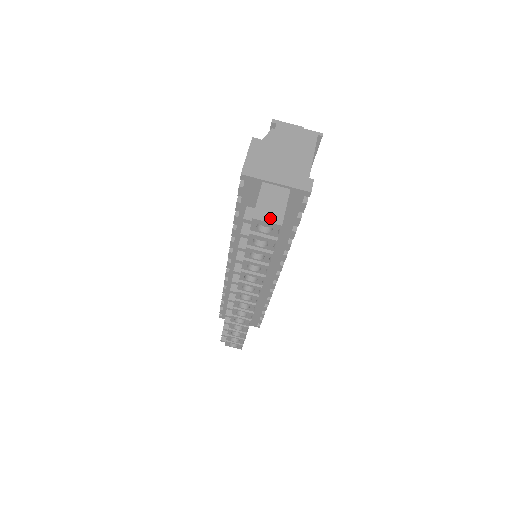
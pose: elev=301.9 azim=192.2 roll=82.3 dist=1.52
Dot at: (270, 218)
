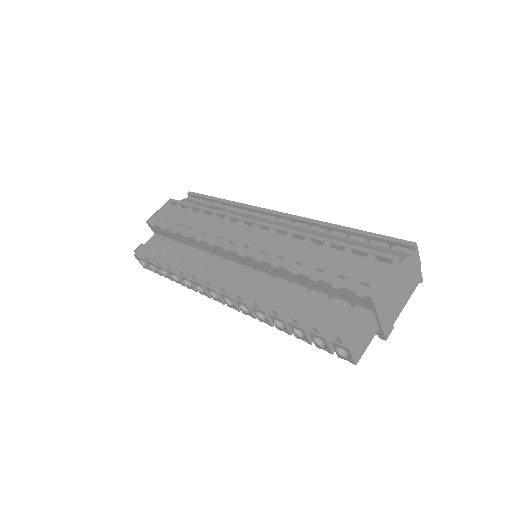
Dot at: (356, 354)
